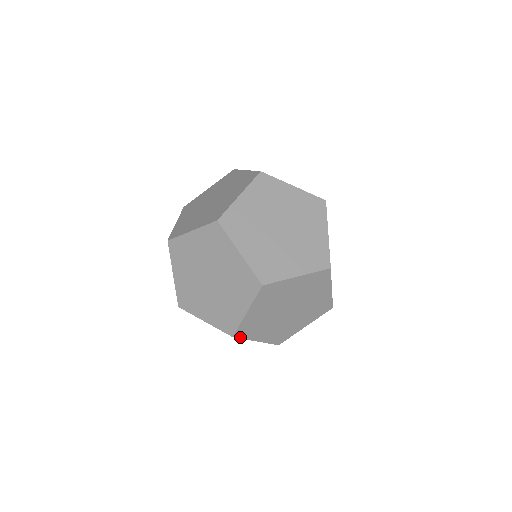
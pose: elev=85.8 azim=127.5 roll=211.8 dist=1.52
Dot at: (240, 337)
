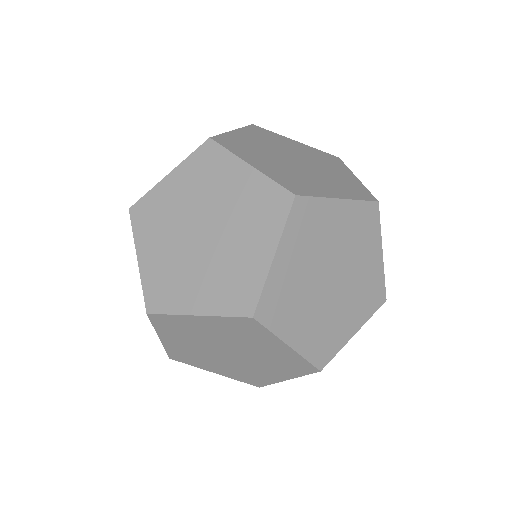
Dot at: (153, 320)
